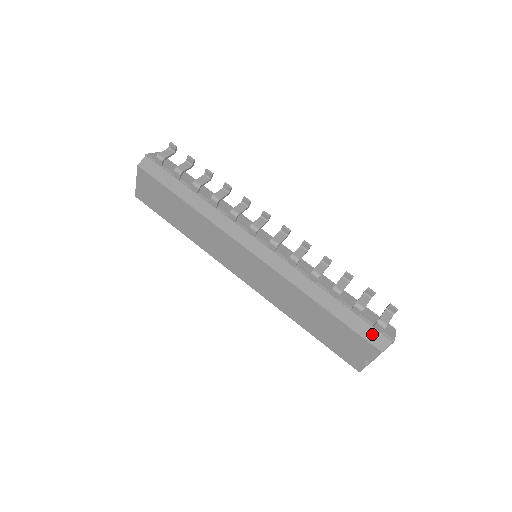
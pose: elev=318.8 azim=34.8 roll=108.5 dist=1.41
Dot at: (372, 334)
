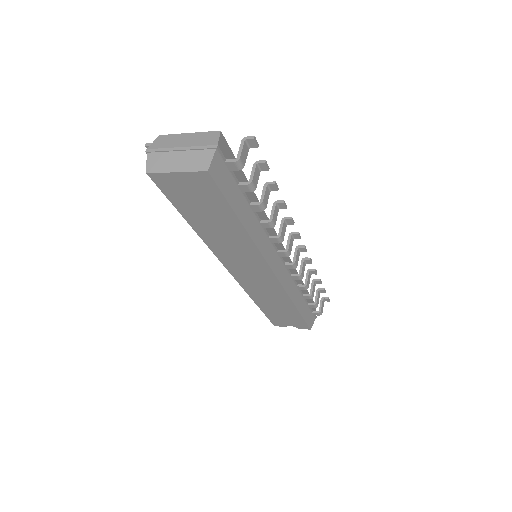
Dot at: (310, 319)
